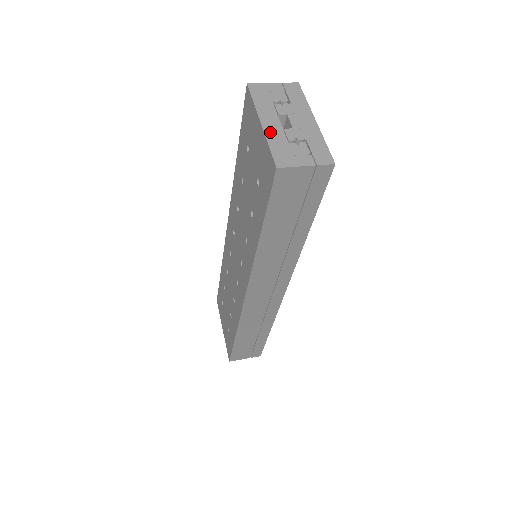
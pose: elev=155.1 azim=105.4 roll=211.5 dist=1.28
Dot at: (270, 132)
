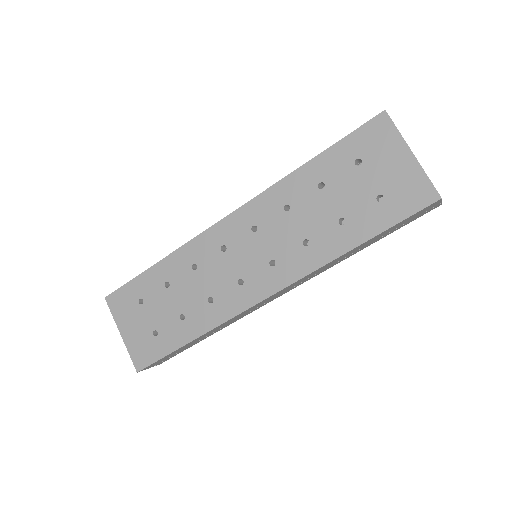
Dot at: occluded
